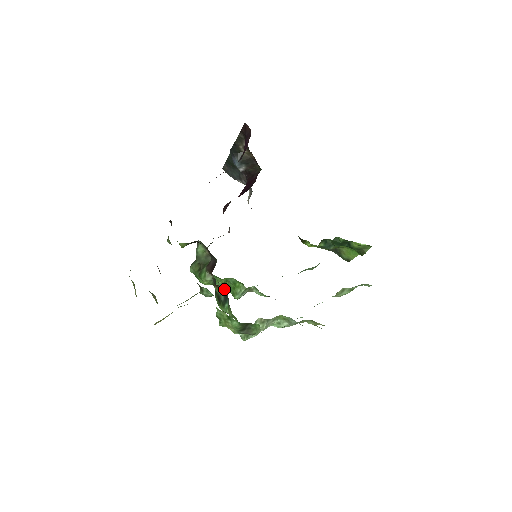
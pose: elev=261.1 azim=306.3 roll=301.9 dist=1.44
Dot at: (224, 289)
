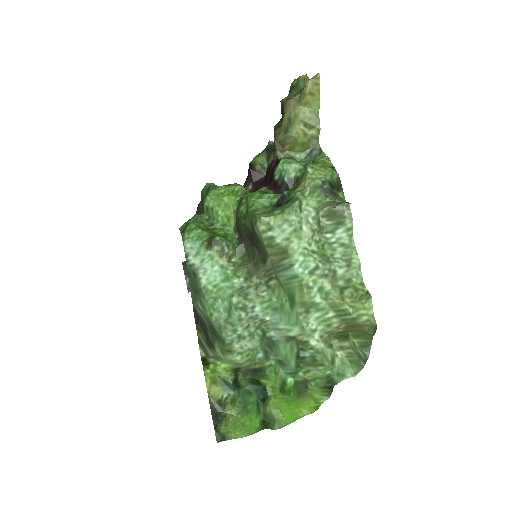
Dot at: occluded
